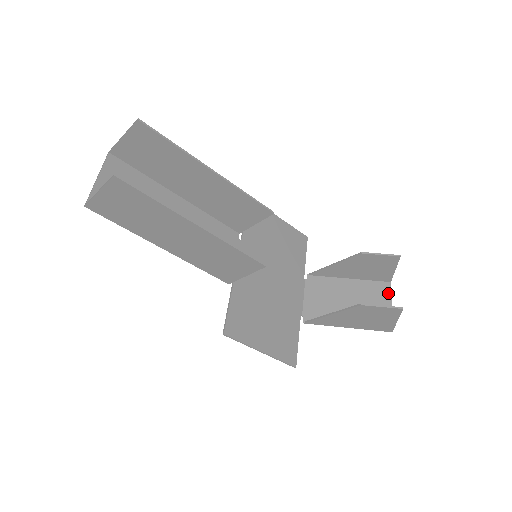
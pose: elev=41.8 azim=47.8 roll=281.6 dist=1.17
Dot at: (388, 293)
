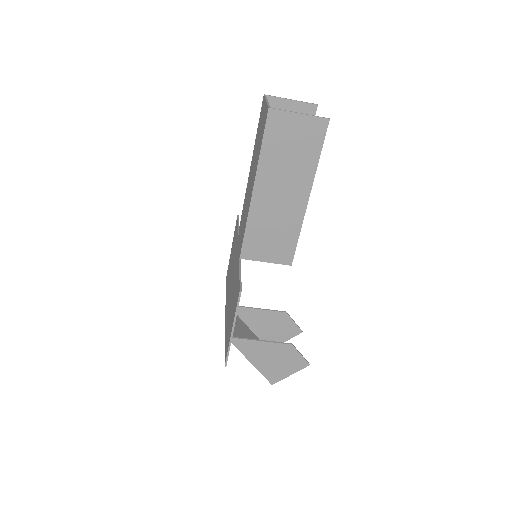
Dot at: occluded
